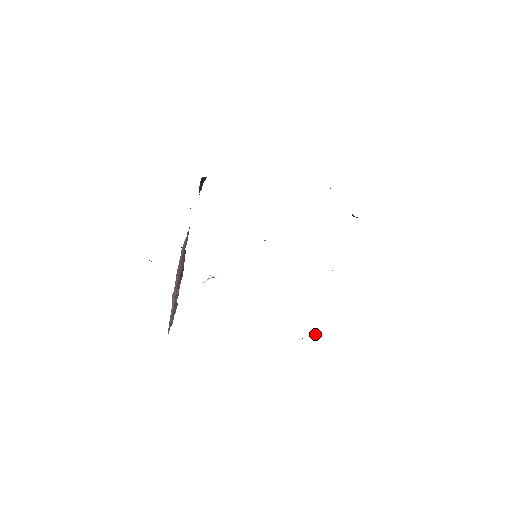
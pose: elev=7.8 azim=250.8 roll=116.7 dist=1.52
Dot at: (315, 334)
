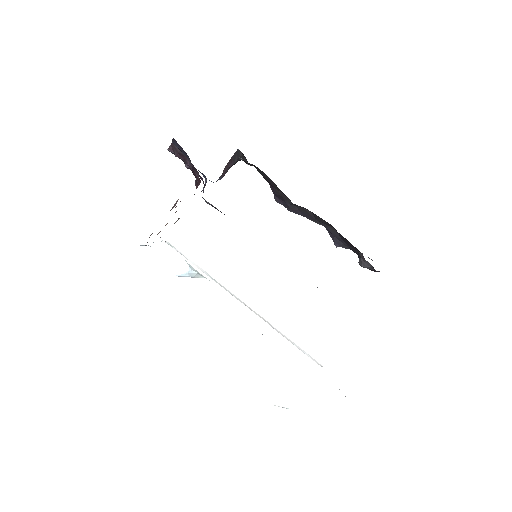
Dot at: occluded
